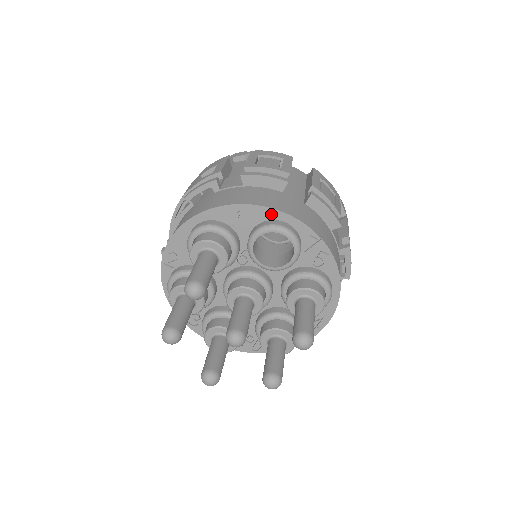
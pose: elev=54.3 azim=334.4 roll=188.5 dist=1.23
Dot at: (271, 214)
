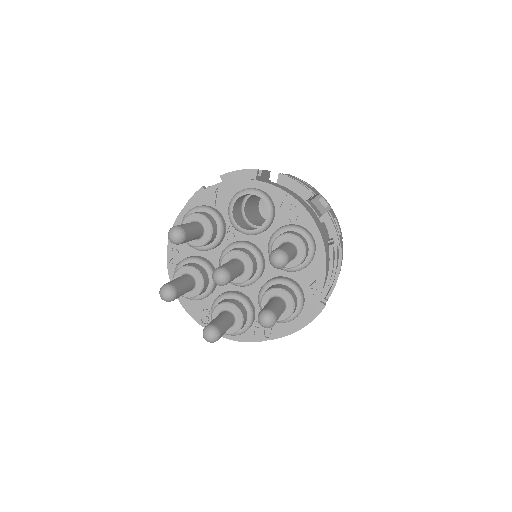
Dot at: (242, 185)
